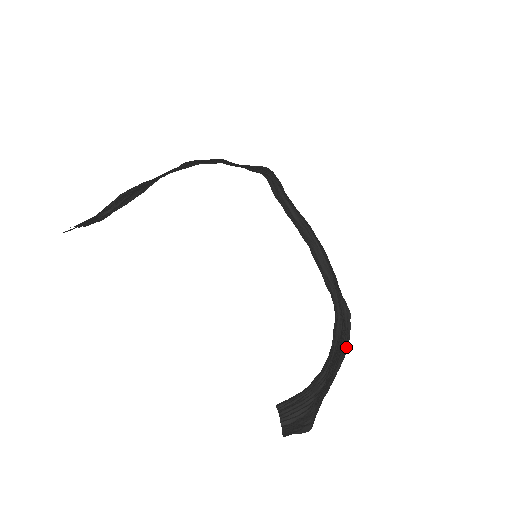
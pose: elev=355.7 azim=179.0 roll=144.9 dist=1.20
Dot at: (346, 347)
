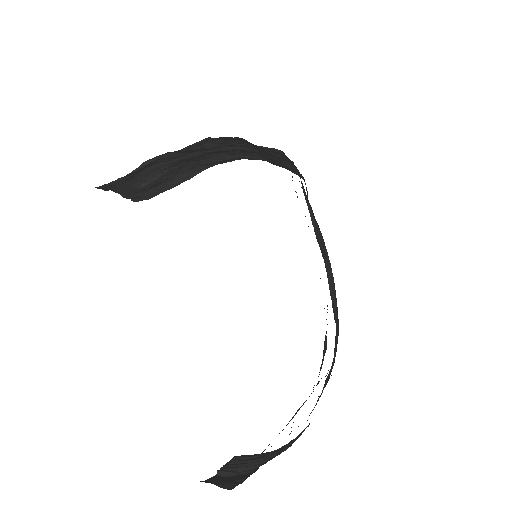
Dot at: (311, 393)
